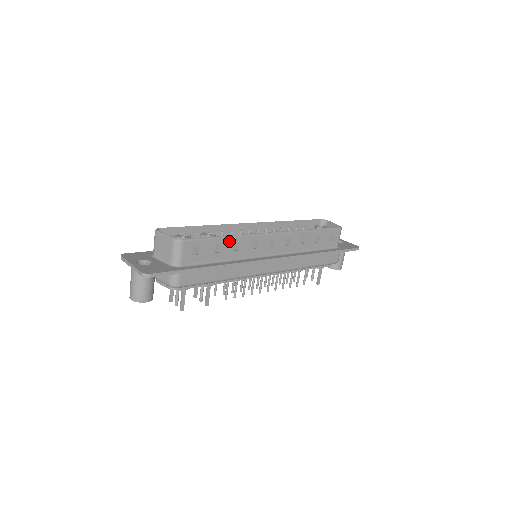
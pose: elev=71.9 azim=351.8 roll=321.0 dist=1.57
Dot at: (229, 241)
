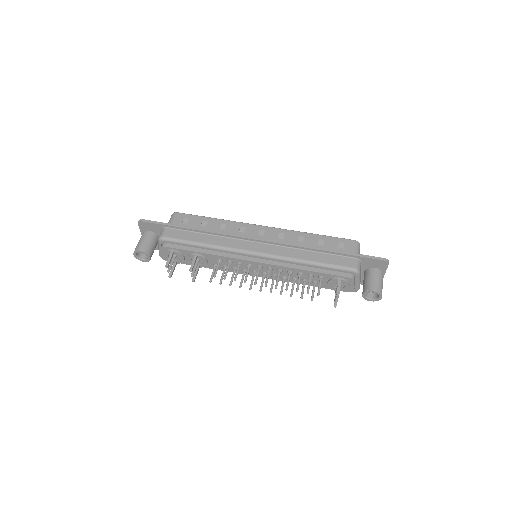
Dot at: (216, 221)
